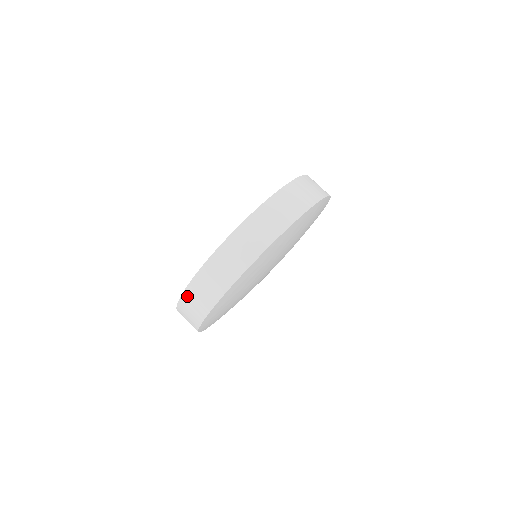
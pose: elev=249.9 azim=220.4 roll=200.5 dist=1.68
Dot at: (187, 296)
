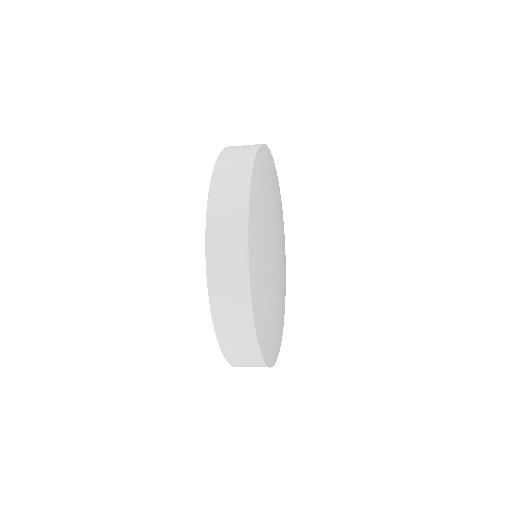
Dot at: (234, 363)
